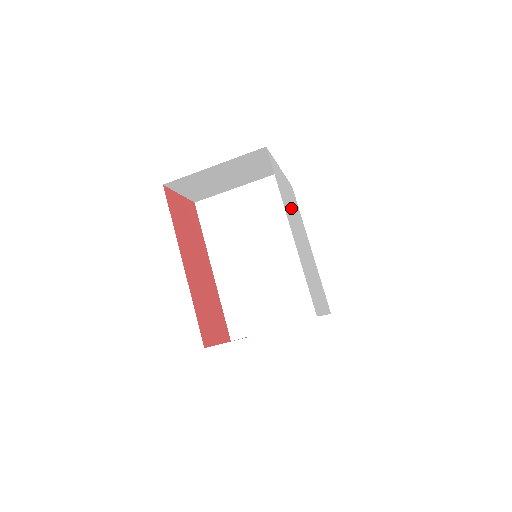
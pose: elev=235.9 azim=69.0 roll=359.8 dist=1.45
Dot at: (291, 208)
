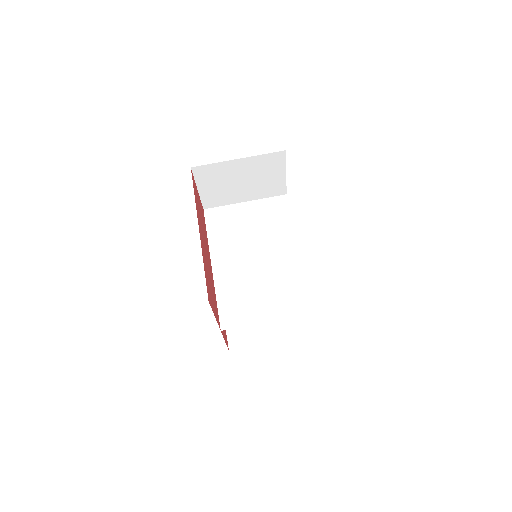
Dot at: occluded
